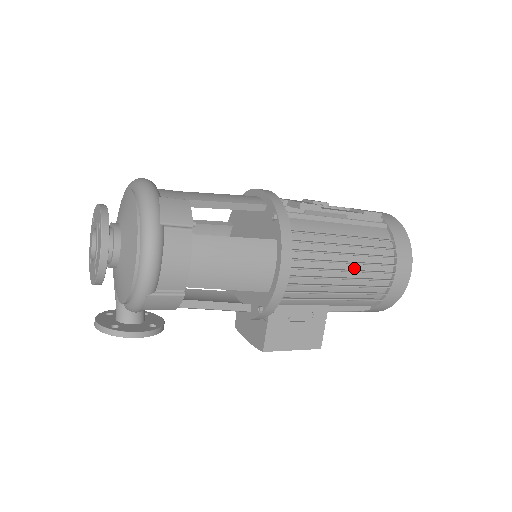
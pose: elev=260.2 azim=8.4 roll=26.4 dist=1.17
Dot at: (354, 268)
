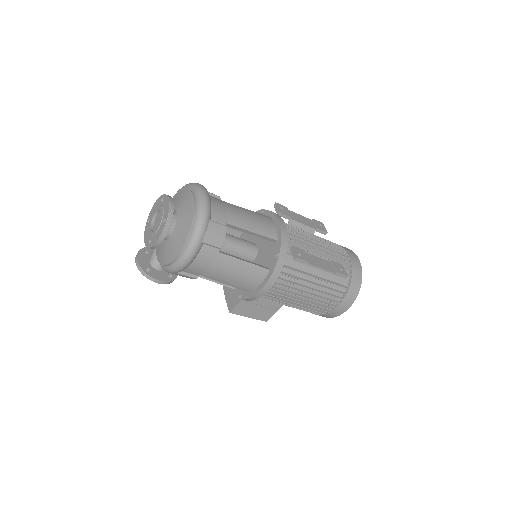
Dot at: (311, 297)
